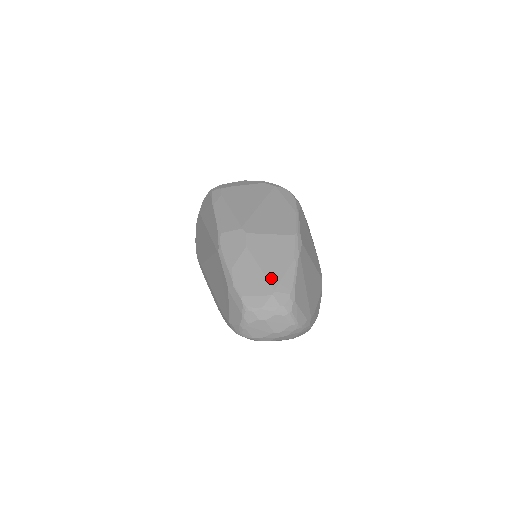
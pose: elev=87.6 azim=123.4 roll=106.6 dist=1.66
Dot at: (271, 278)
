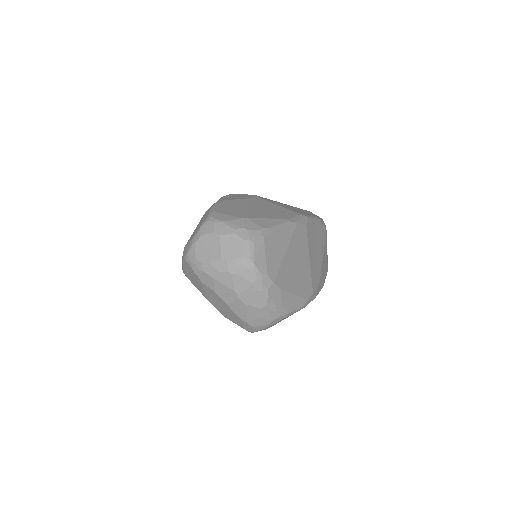
Dot at: (253, 213)
